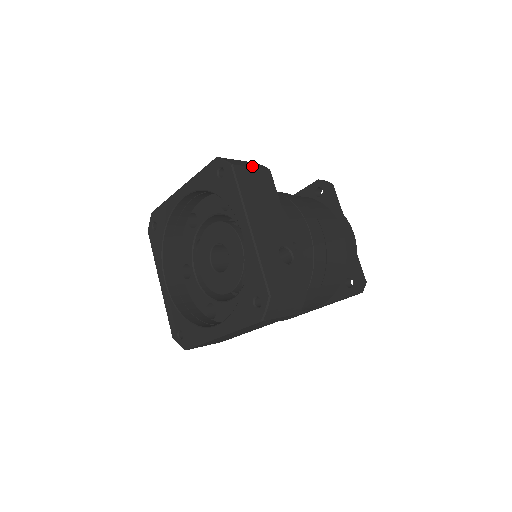
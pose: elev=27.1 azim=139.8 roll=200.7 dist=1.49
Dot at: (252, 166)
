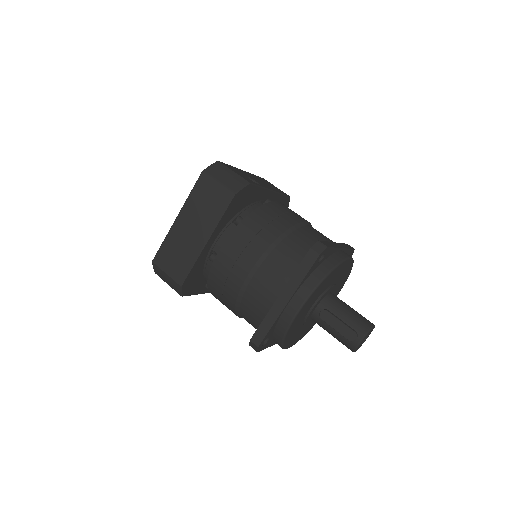
Dot at: occluded
